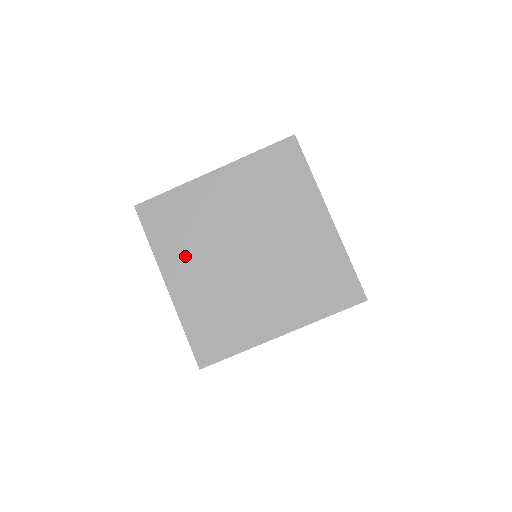
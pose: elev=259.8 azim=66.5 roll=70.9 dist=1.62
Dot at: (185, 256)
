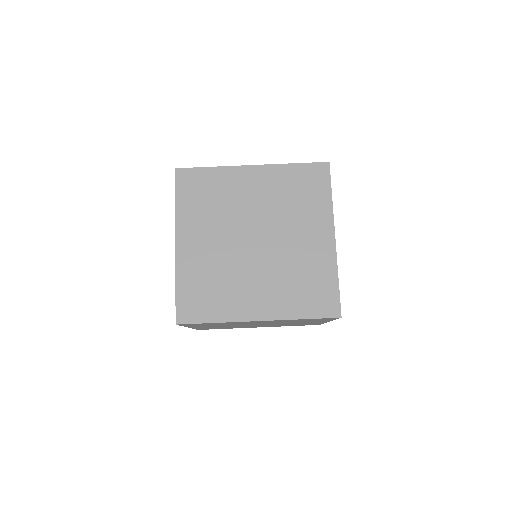
Dot at: (201, 224)
